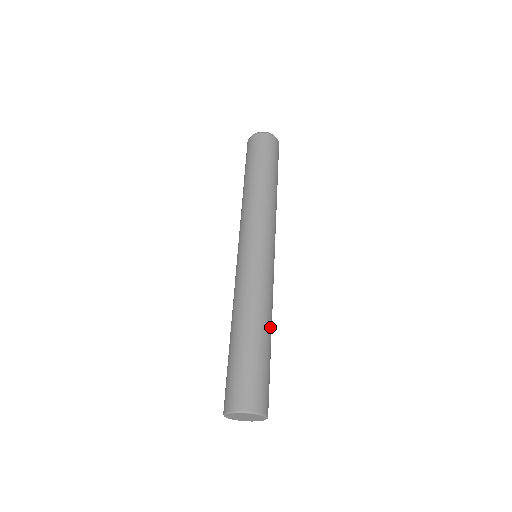
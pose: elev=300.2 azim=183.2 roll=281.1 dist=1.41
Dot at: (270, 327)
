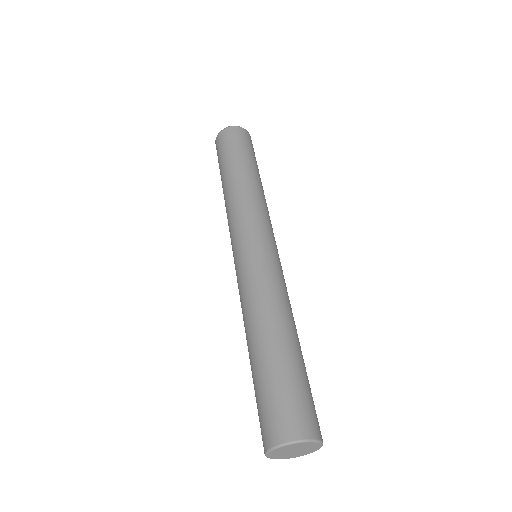
Dot at: (295, 330)
